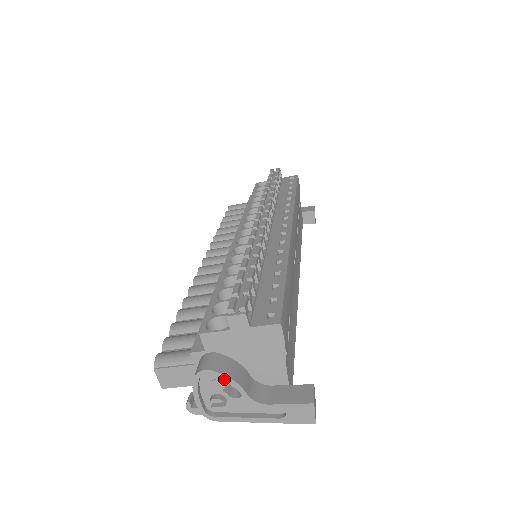
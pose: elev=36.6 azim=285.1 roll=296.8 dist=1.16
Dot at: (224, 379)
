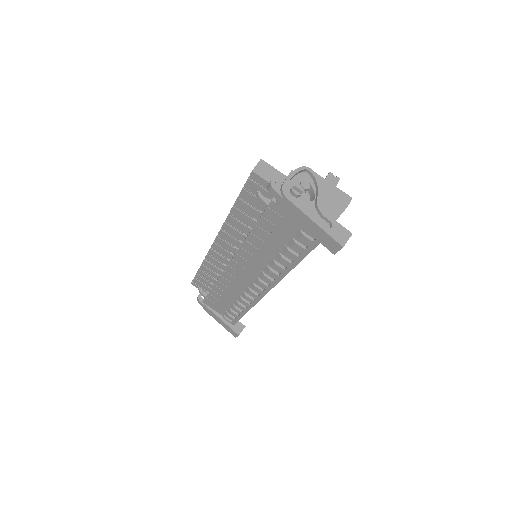
Dot at: (316, 181)
